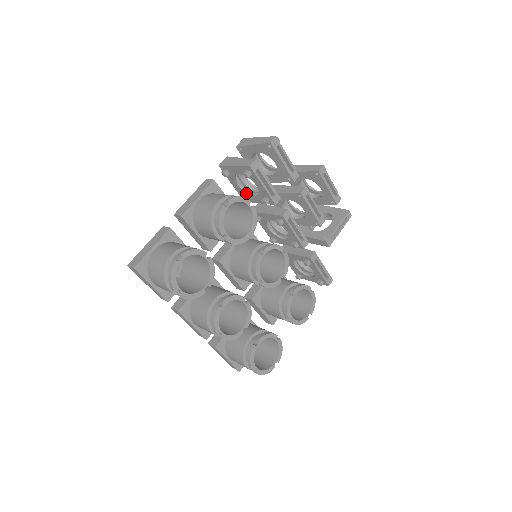
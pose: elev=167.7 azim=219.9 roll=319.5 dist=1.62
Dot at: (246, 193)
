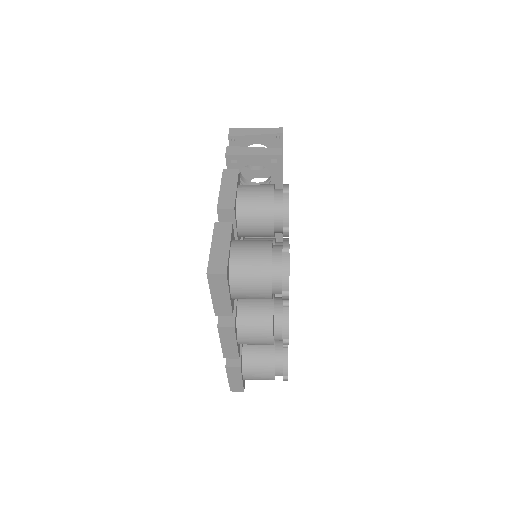
Dot at: occluded
